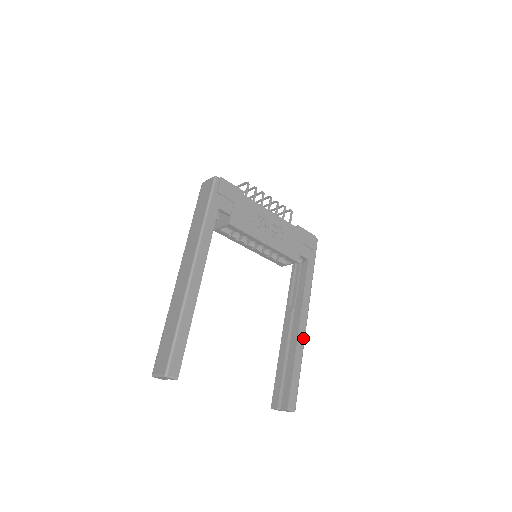
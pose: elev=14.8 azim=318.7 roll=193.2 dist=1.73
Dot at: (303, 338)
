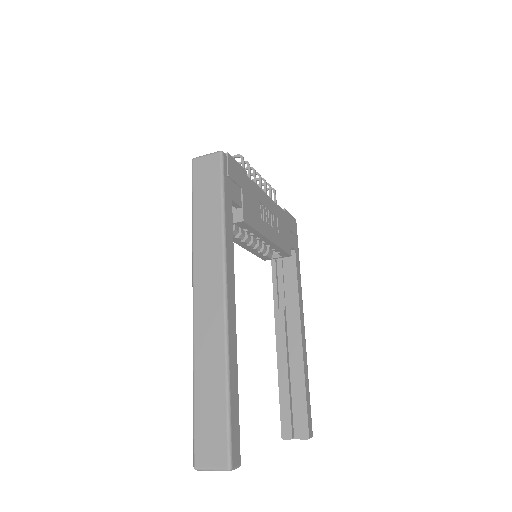
Dot at: (305, 347)
